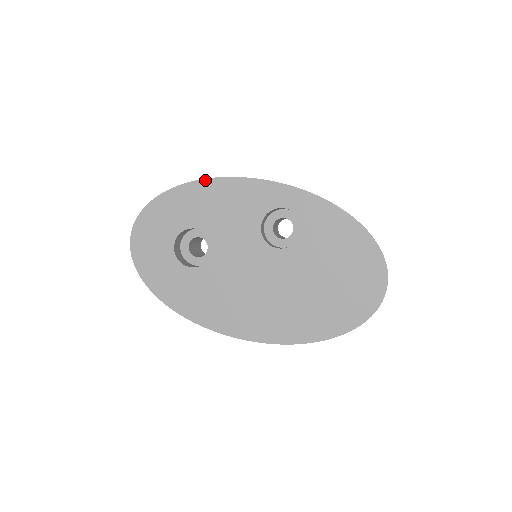
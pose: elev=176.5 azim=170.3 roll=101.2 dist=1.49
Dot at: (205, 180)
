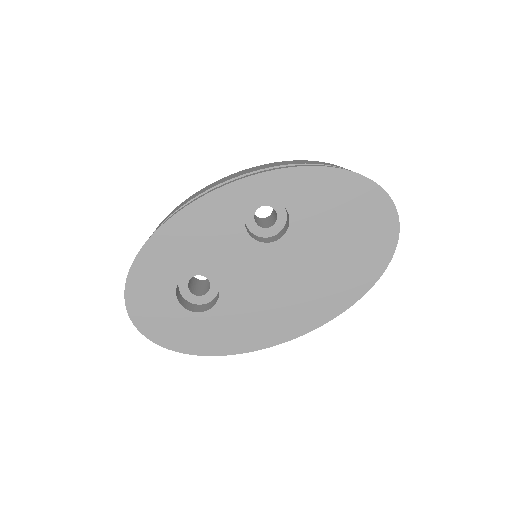
Dot at: (164, 225)
